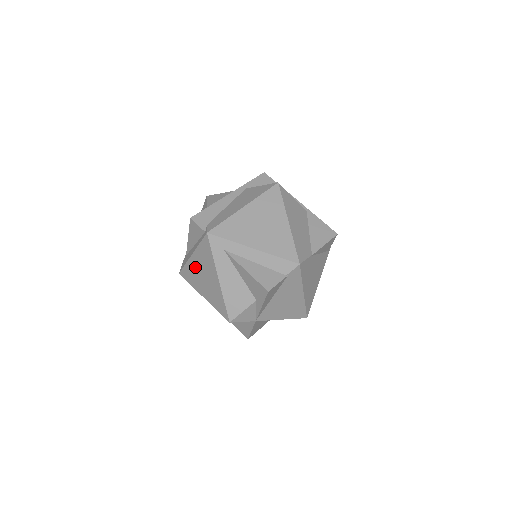
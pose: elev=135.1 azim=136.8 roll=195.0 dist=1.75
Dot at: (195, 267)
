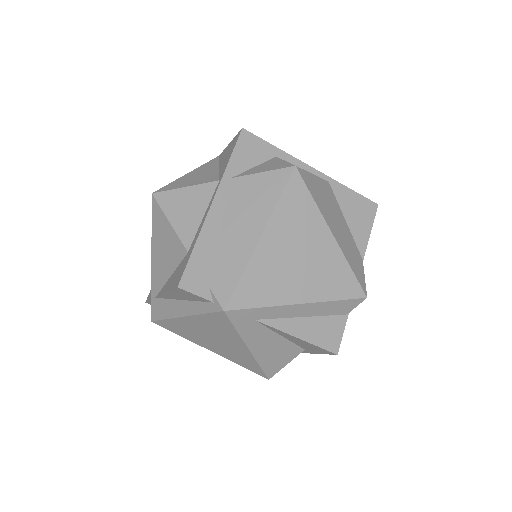
Dot at: (192, 328)
